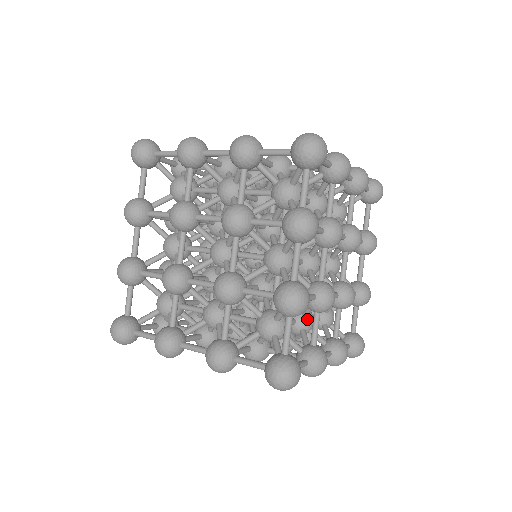
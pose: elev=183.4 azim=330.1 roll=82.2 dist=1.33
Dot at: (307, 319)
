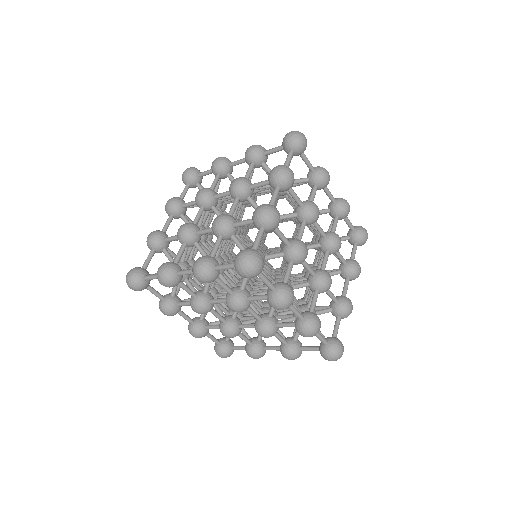
Dot at: occluded
